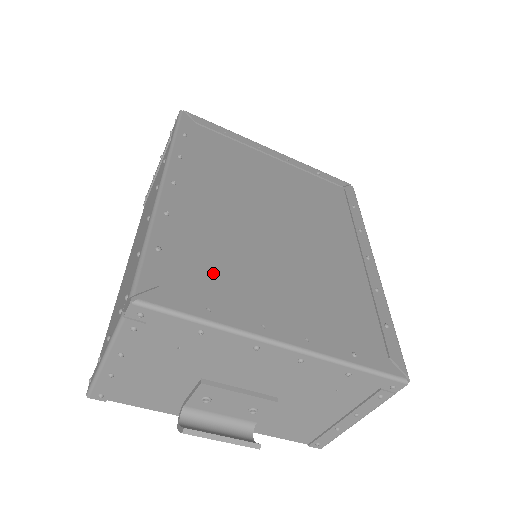
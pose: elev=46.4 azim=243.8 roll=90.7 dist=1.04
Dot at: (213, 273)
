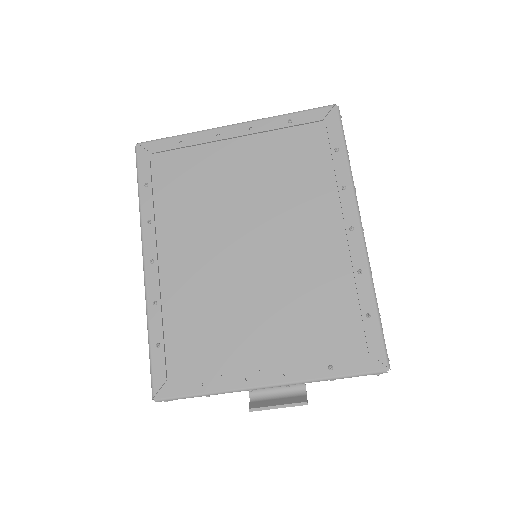
Dot at: (202, 344)
